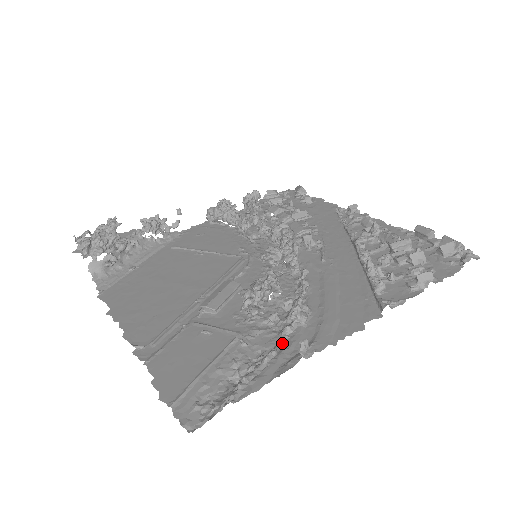
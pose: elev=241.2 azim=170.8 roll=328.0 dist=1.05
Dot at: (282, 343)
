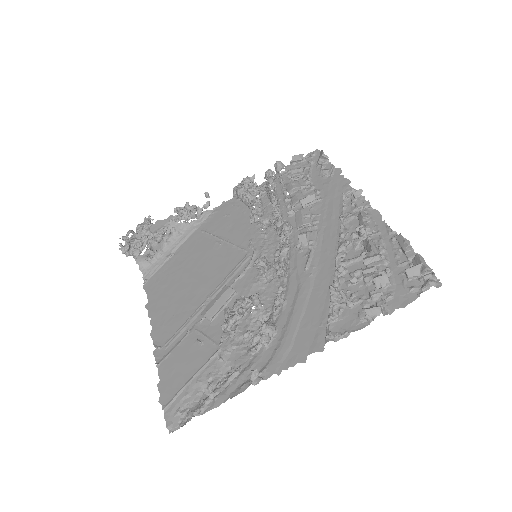
Dot at: (246, 362)
